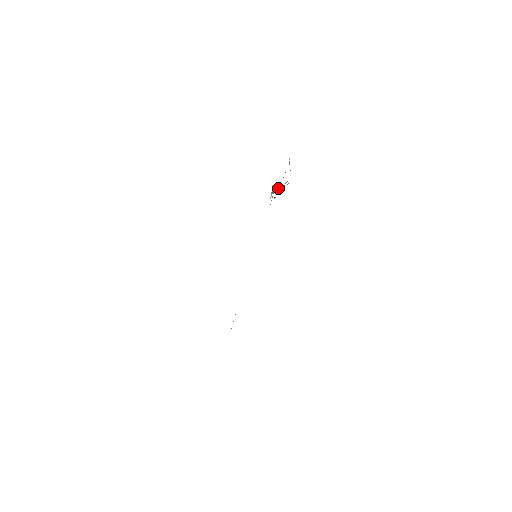
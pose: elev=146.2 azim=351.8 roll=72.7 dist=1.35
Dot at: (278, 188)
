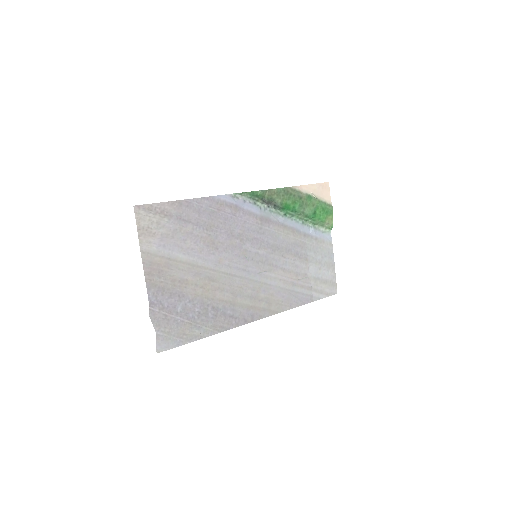
Dot at: (285, 209)
